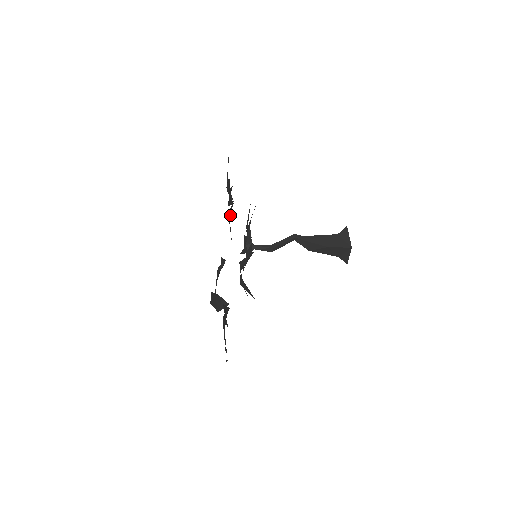
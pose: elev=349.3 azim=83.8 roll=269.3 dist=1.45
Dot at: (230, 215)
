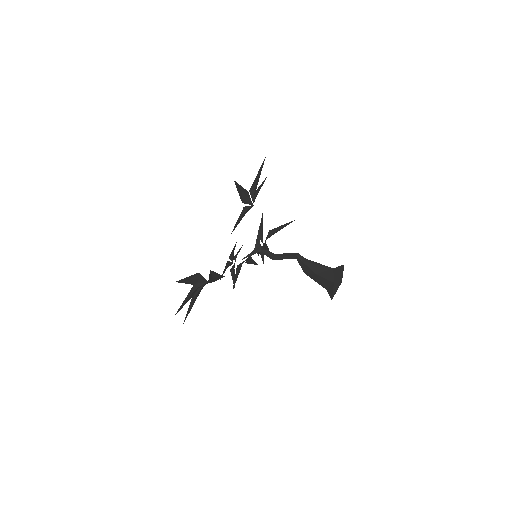
Dot at: (245, 212)
